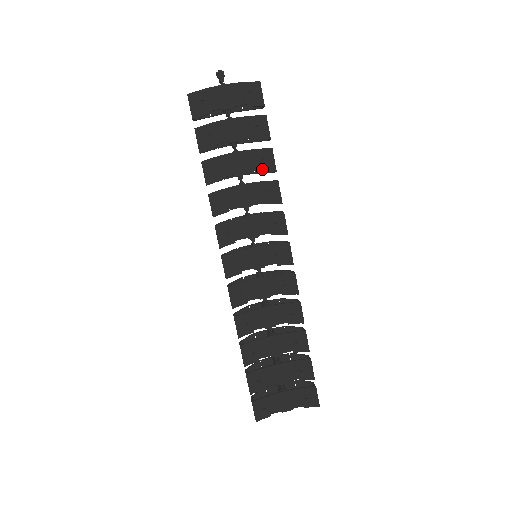
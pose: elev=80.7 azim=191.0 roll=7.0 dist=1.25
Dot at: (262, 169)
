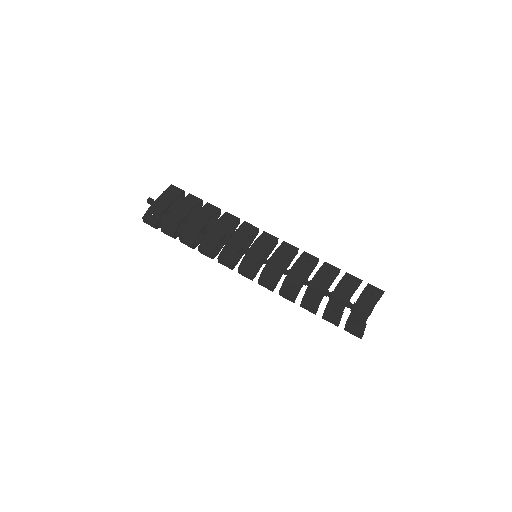
Dot at: (212, 214)
